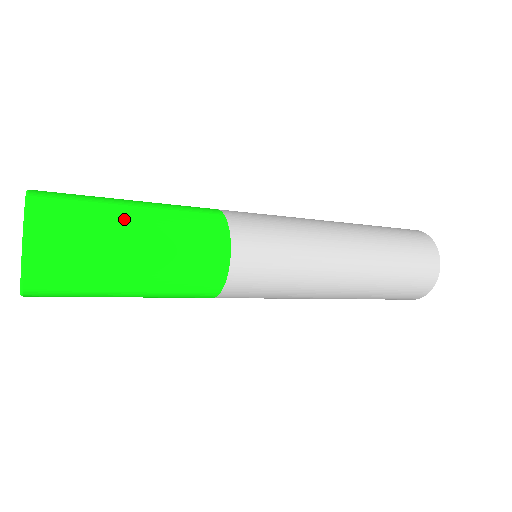
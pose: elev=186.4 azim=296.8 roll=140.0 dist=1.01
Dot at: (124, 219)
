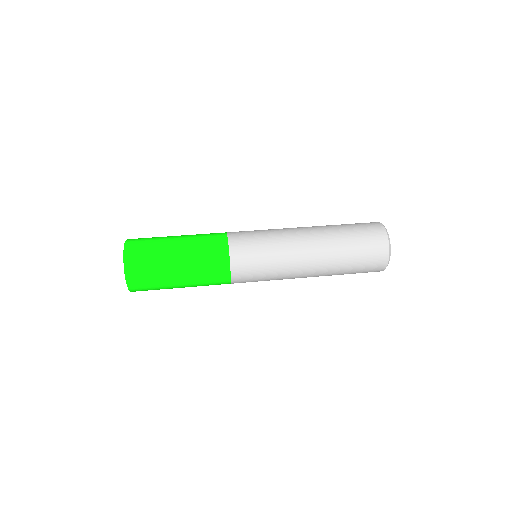
Dot at: (170, 247)
